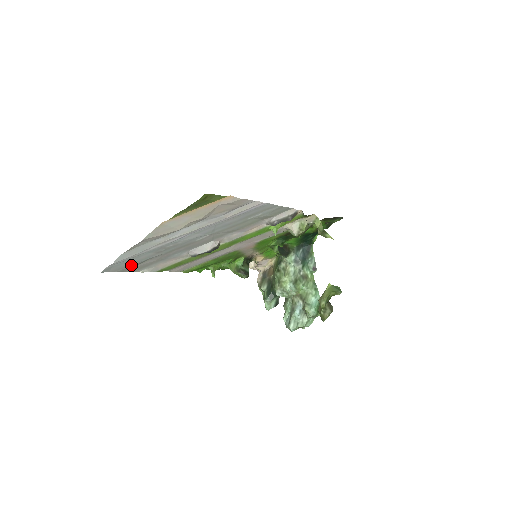
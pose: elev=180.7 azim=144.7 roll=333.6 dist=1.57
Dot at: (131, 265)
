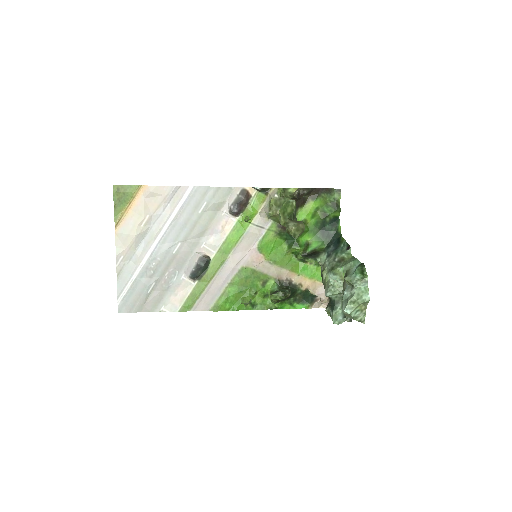
Dot at: (140, 300)
